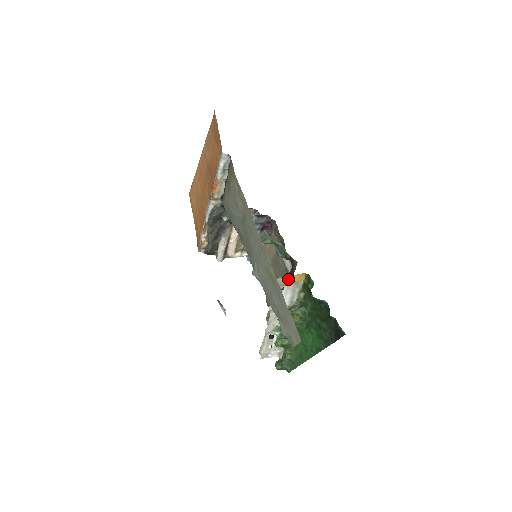
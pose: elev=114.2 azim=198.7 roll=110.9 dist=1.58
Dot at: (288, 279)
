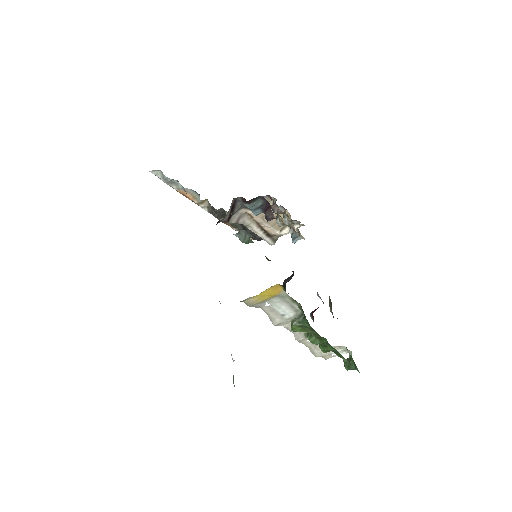
Dot at: (260, 297)
